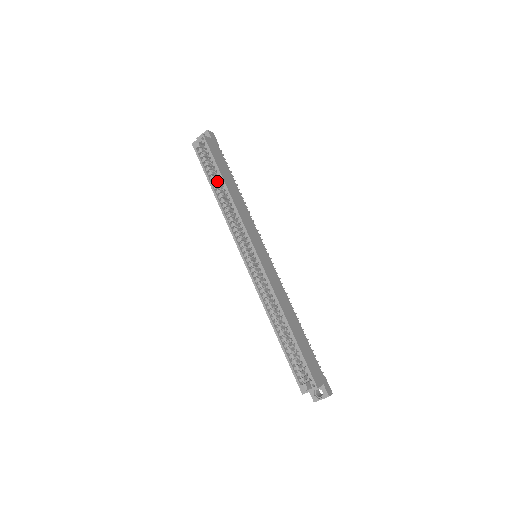
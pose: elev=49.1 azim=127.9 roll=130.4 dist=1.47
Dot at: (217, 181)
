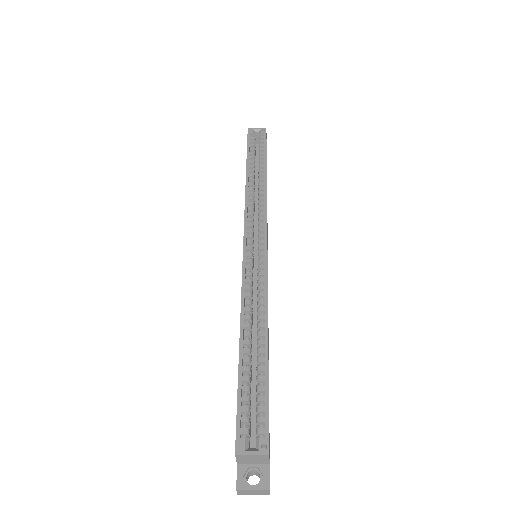
Dot at: occluded
